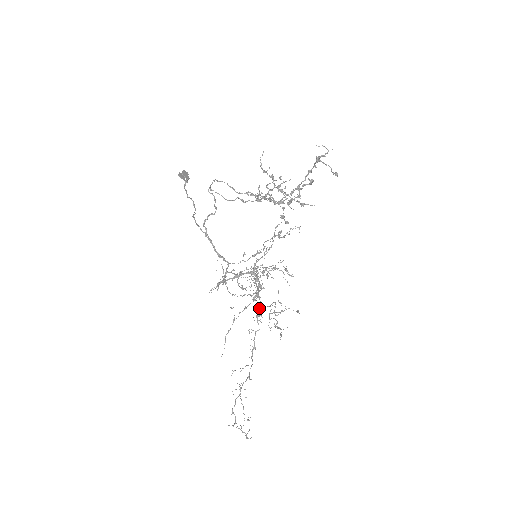
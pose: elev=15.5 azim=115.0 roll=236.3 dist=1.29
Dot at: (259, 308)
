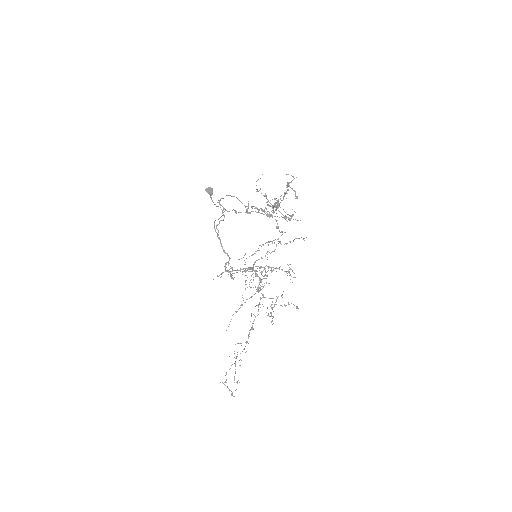
Dot at: (261, 298)
